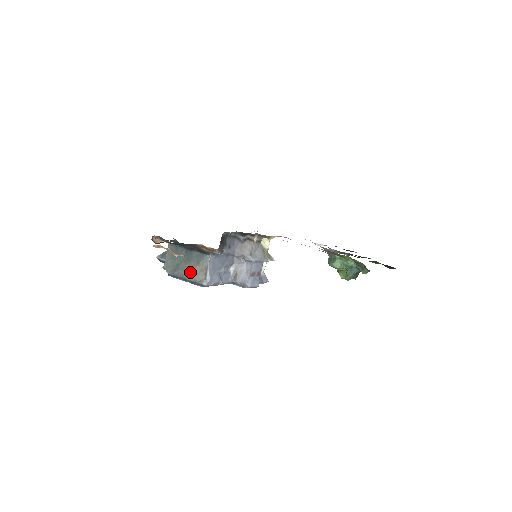
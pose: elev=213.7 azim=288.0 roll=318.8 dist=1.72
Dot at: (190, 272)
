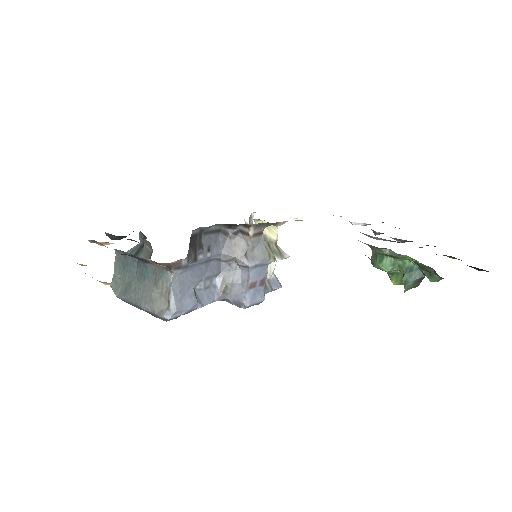
Dot at: (145, 297)
